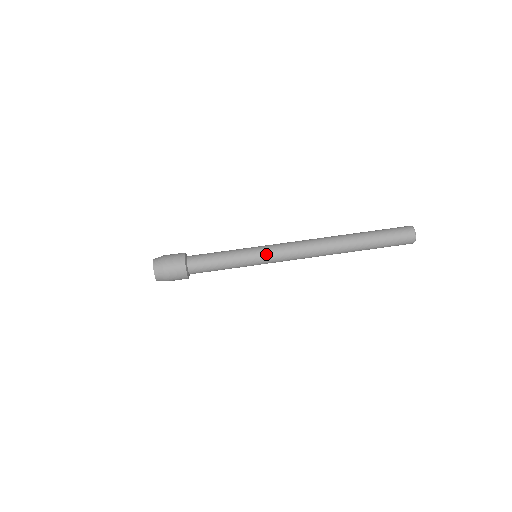
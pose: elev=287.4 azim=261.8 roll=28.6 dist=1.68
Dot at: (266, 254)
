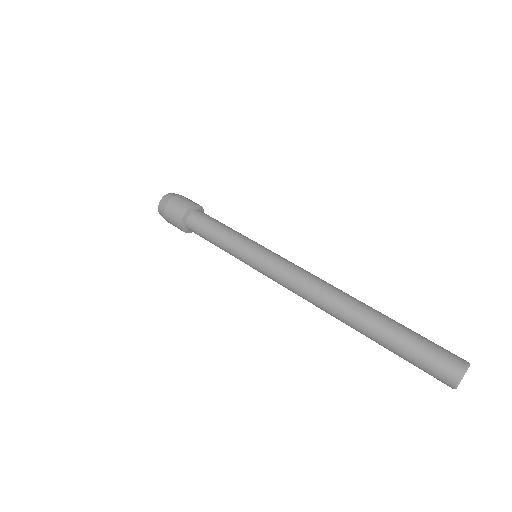
Dot at: (265, 254)
